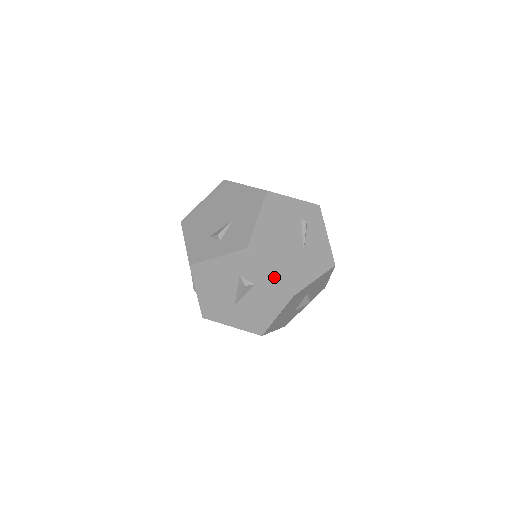
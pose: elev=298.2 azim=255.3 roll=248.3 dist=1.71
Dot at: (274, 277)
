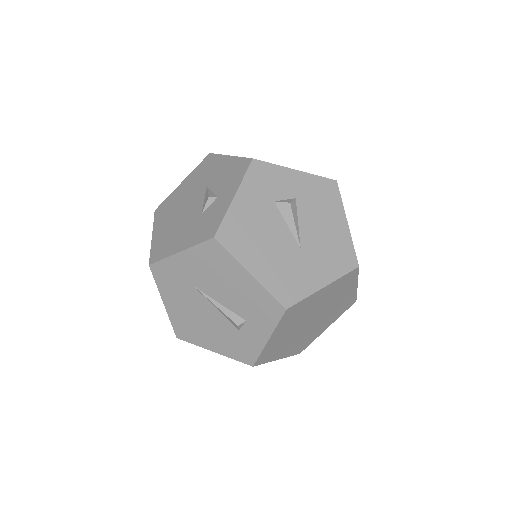
Dot at: (303, 173)
